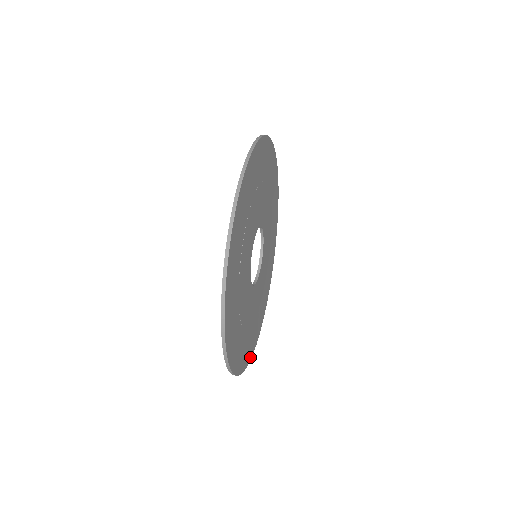
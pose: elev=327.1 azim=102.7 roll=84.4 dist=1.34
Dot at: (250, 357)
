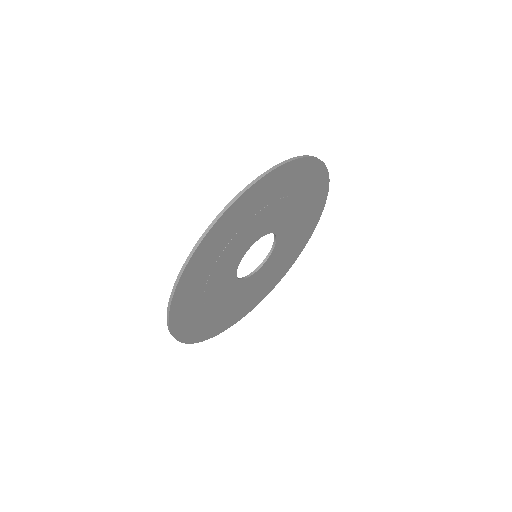
Dot at: (290, 266)
